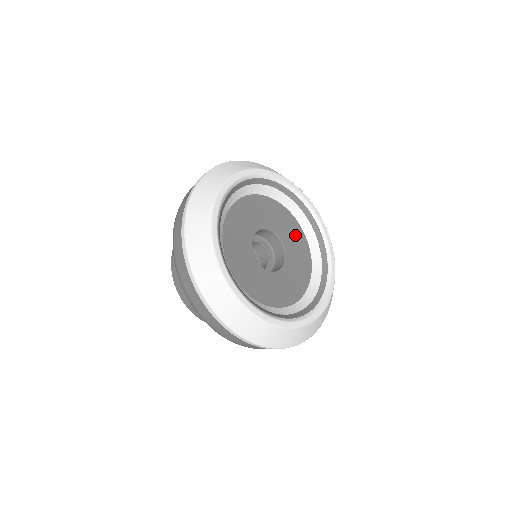
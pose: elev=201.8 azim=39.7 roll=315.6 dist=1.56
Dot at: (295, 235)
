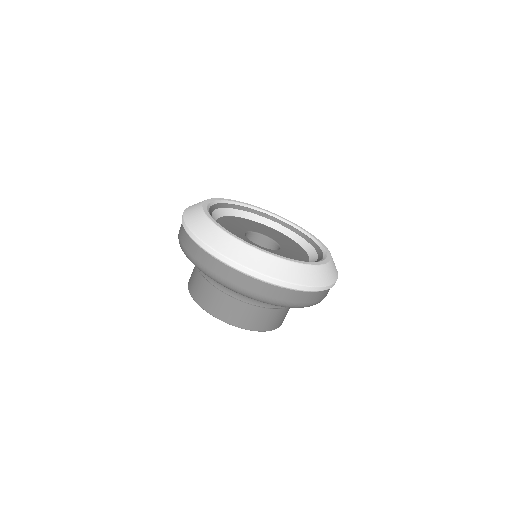
Dot at: (269, 231)
